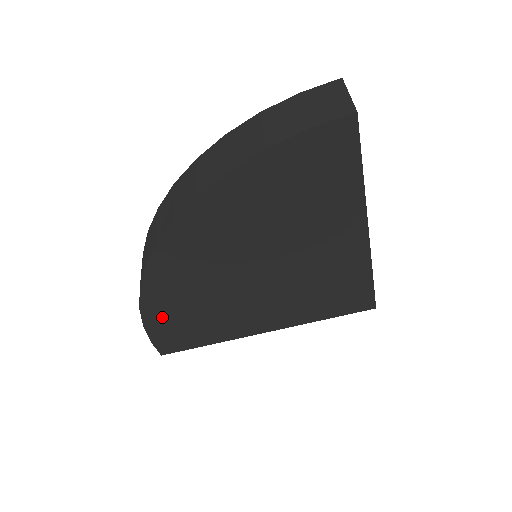
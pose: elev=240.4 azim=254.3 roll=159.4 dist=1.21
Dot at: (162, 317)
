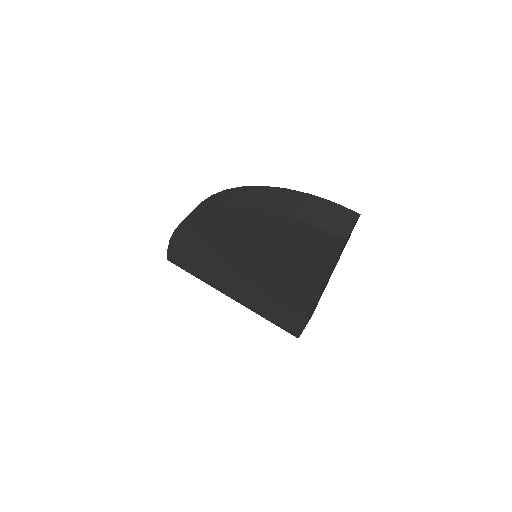
Dot at: (183, 243)
